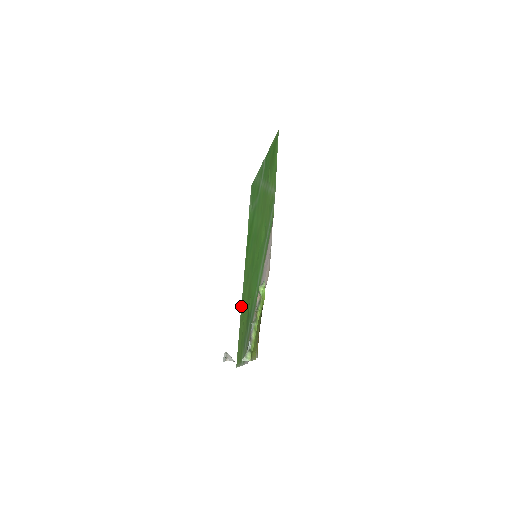
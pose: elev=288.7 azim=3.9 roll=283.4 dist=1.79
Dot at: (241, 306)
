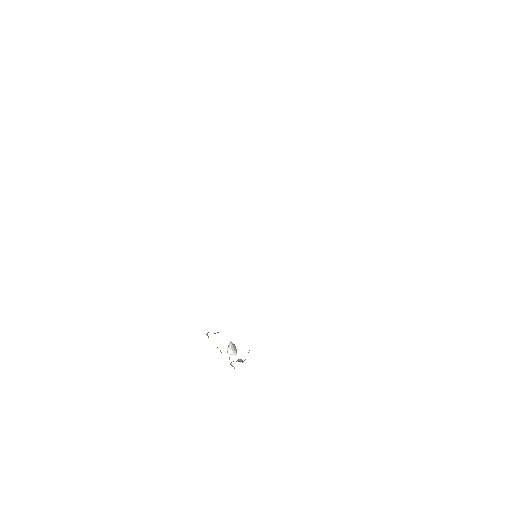
Dot at: occluded
